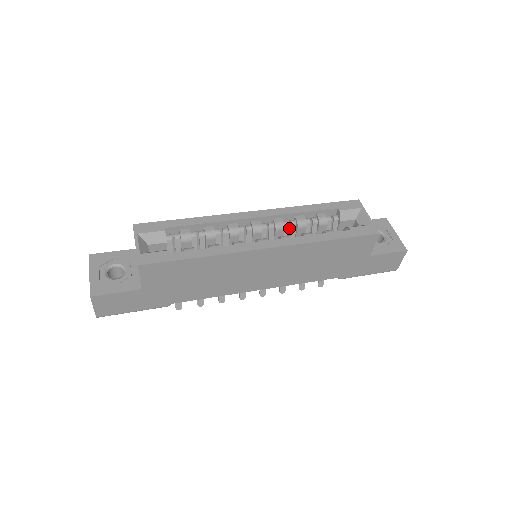
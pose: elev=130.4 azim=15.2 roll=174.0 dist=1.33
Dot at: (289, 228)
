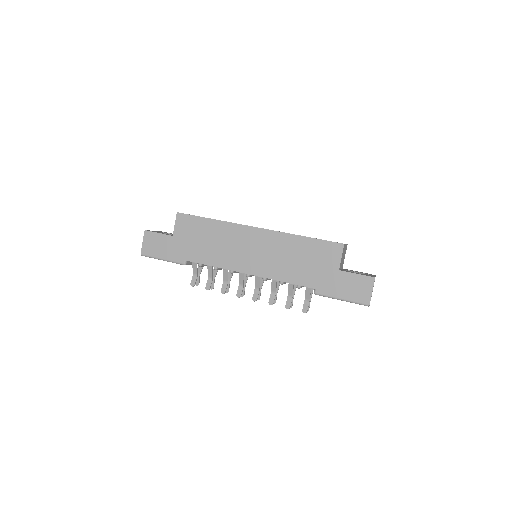
Dot at: occluded
